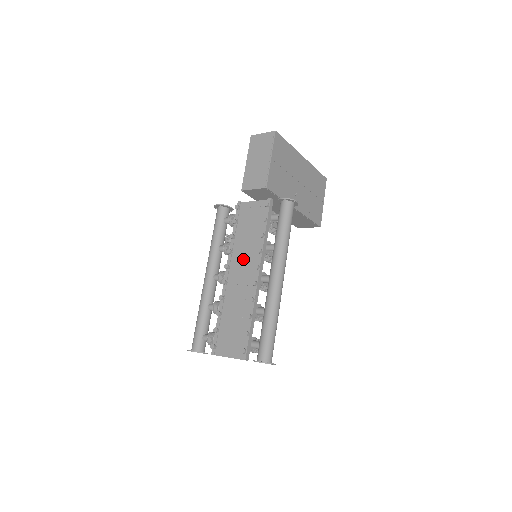
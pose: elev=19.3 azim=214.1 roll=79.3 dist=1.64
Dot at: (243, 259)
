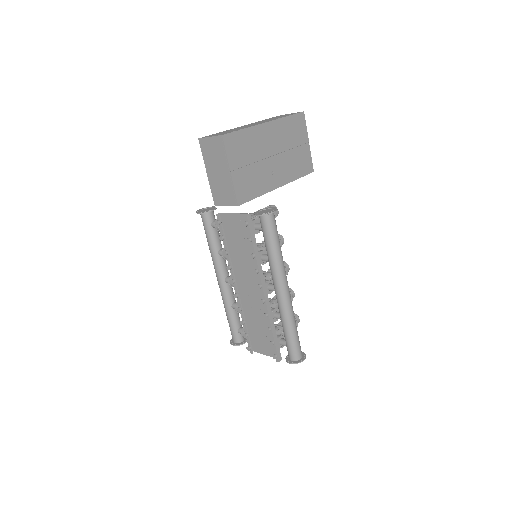
Dot at: (244, 273)
